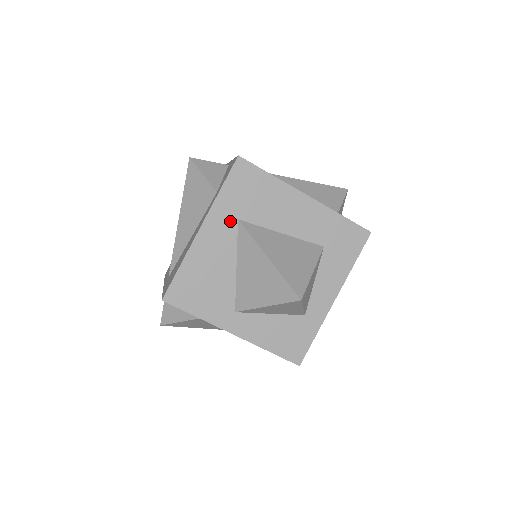
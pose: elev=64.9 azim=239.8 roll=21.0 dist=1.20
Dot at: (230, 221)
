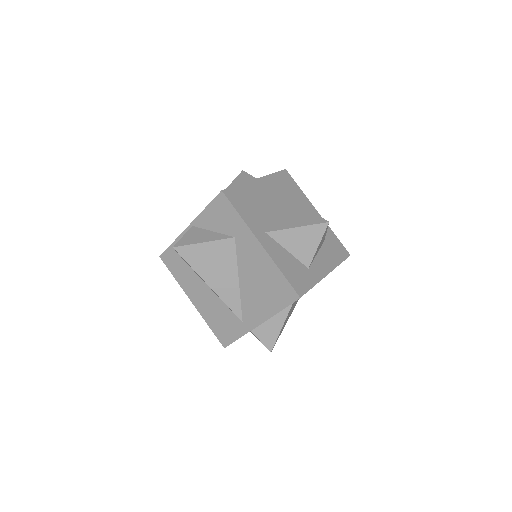
Dot at: (274, 189)
